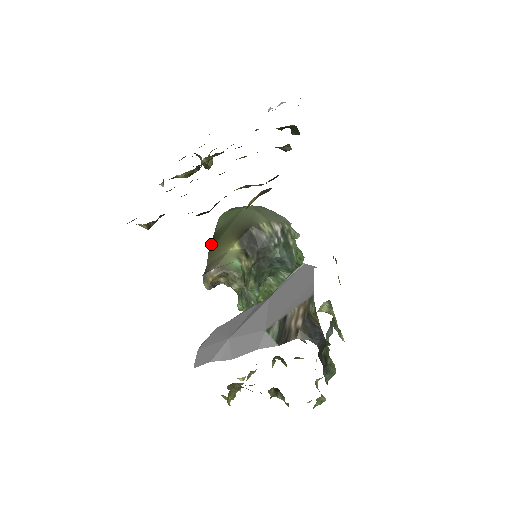
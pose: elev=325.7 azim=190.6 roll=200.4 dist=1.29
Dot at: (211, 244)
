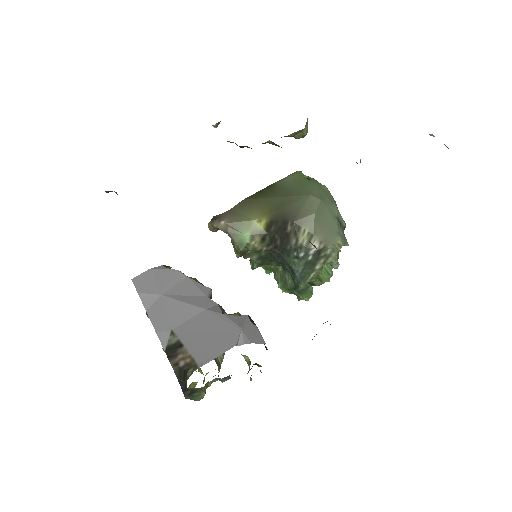
Dot at: (257, 193)
